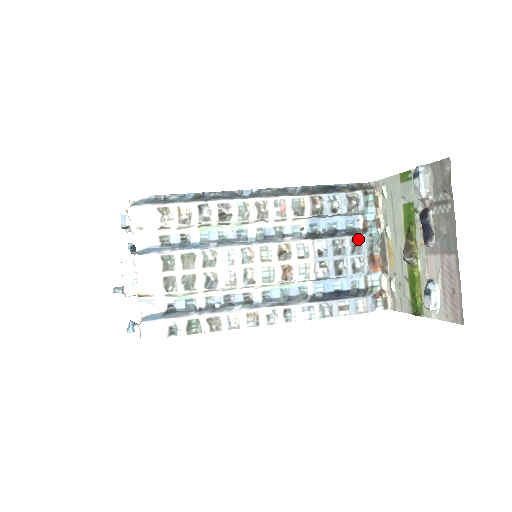
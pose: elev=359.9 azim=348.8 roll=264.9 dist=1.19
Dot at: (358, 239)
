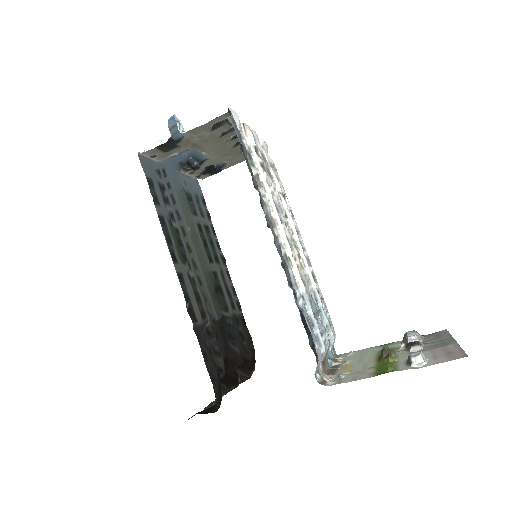
Dot at: (328, 337)
